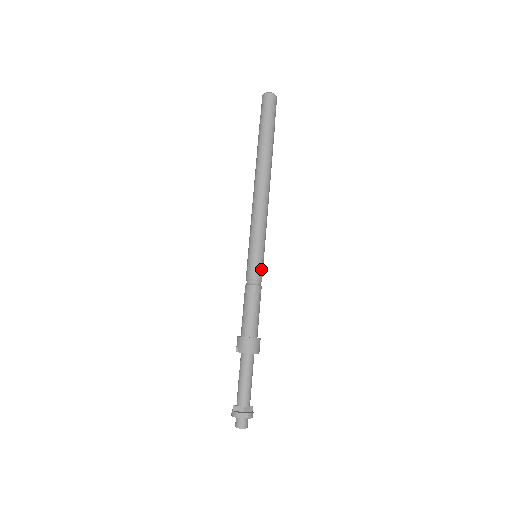
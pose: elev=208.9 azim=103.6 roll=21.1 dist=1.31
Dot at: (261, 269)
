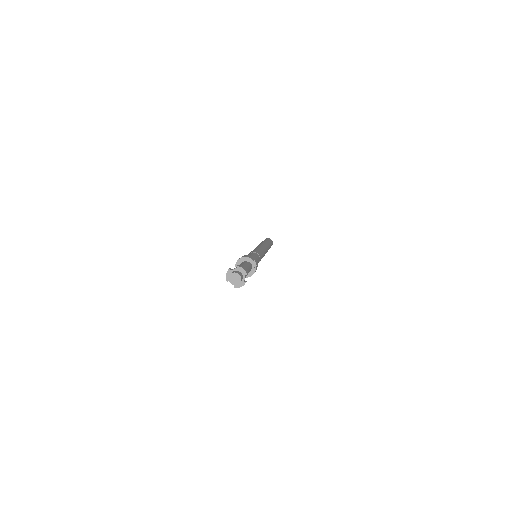
Dot at: (257, 251)
